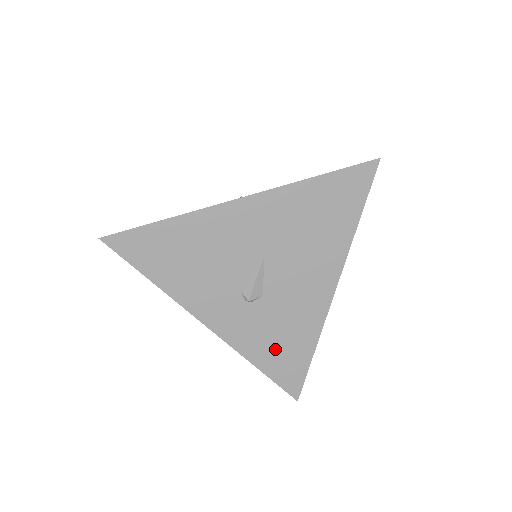
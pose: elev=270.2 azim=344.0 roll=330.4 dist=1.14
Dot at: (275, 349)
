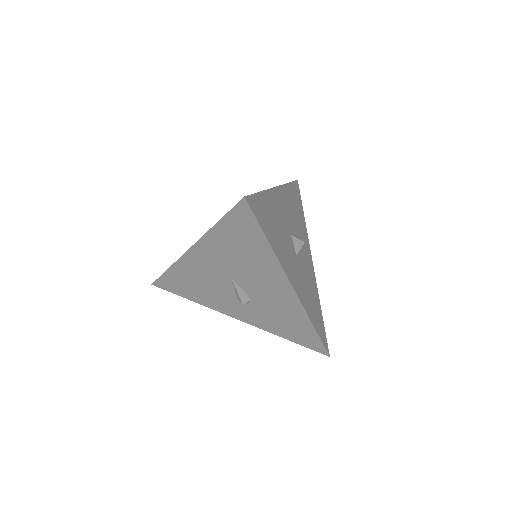
Dot at: (286, 328)
